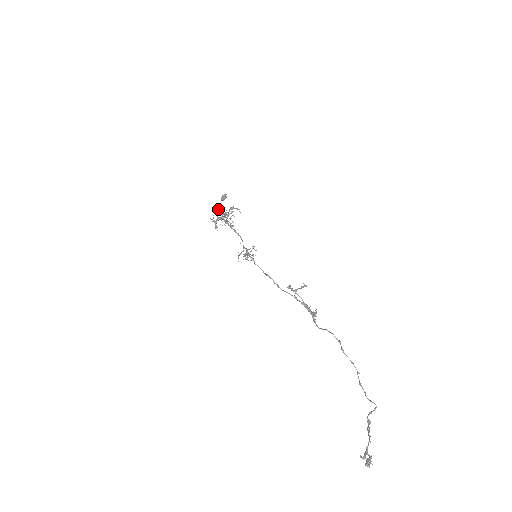
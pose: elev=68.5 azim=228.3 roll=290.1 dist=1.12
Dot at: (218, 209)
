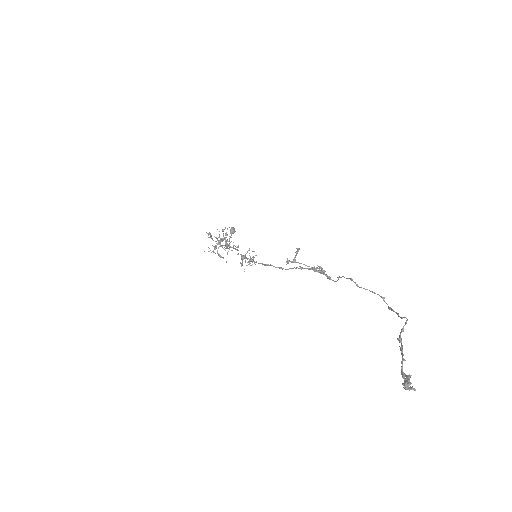
Dot at: (229, 243)
